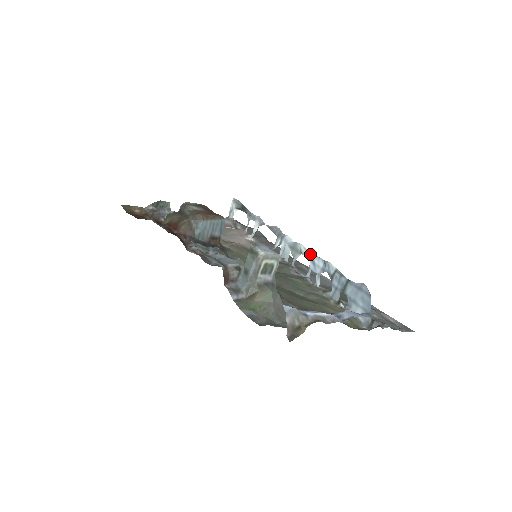
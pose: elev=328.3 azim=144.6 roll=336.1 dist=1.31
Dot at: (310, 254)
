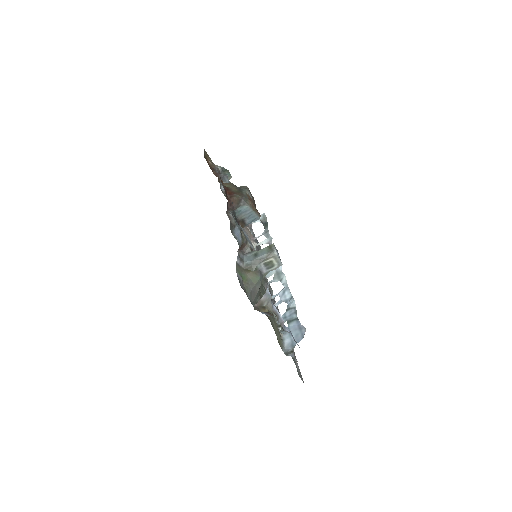
Dot at: (286, 286)
